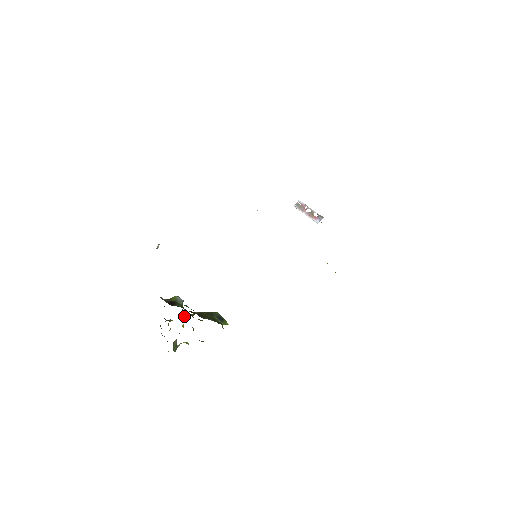
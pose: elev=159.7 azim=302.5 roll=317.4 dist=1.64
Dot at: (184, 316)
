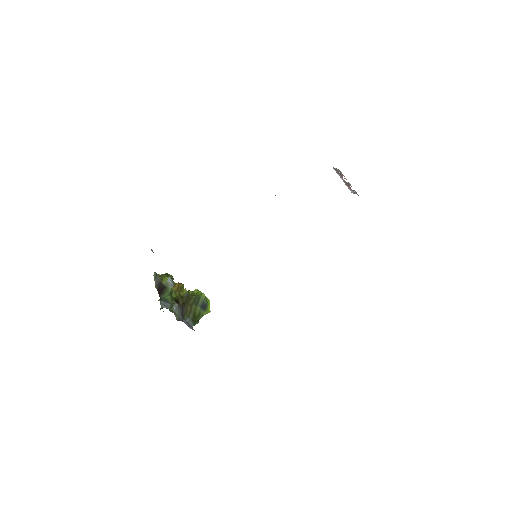
Dot at: occluded
